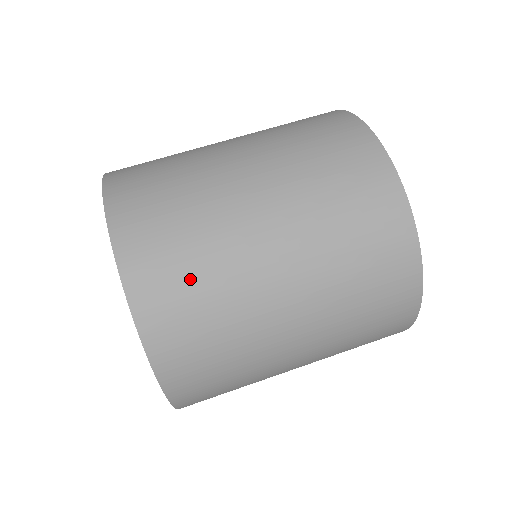
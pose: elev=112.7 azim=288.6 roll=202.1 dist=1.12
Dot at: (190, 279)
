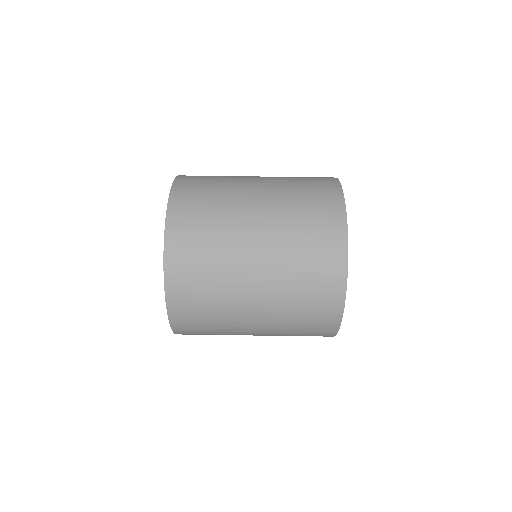
Dot at: (207, 331)
